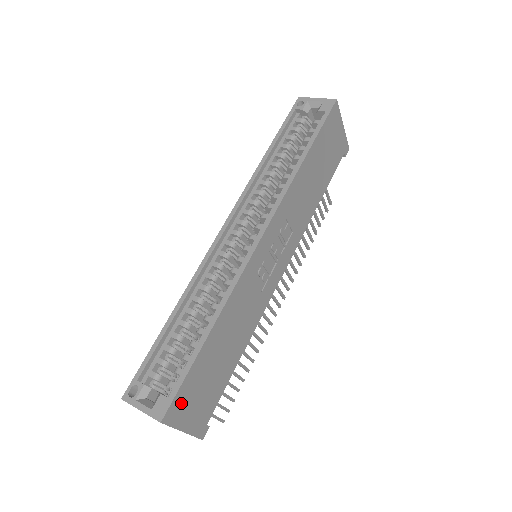
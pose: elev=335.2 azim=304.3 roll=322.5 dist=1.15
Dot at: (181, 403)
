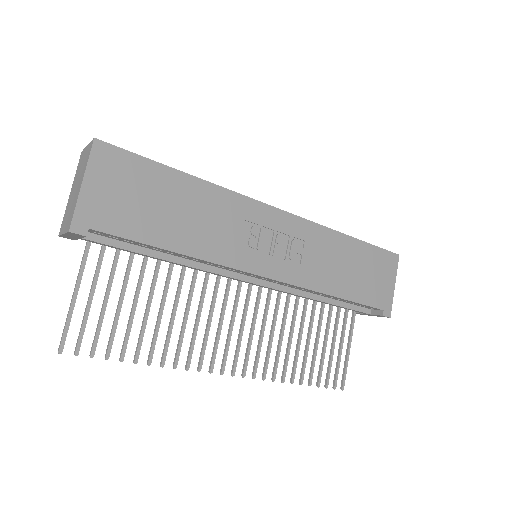
Dot at: (115, 163)
